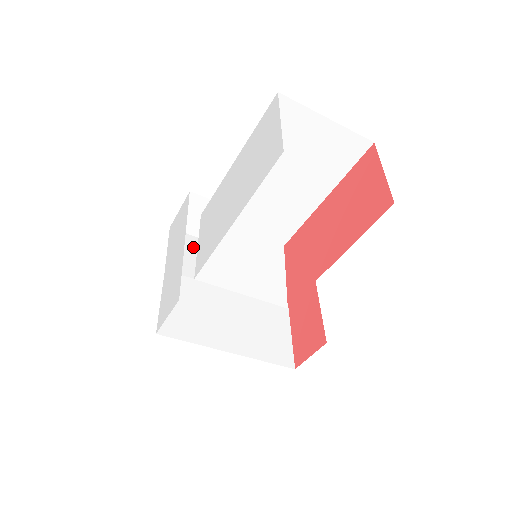
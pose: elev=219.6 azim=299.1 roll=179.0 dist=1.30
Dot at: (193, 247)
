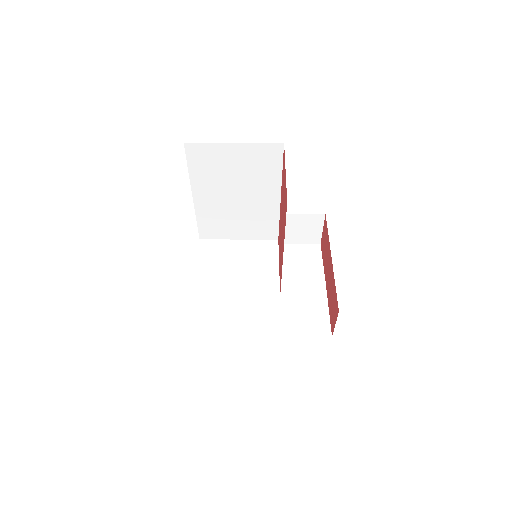
Dot at: occluded
